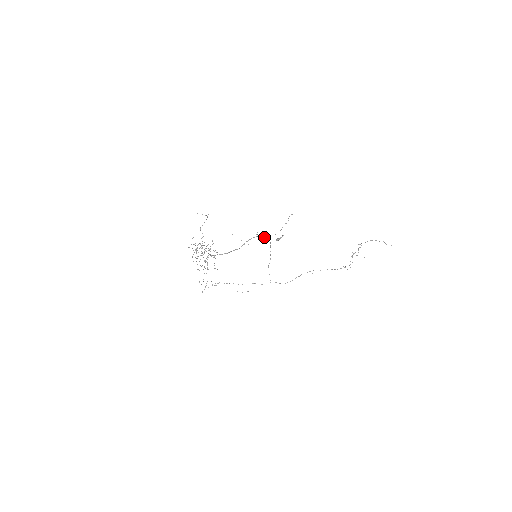
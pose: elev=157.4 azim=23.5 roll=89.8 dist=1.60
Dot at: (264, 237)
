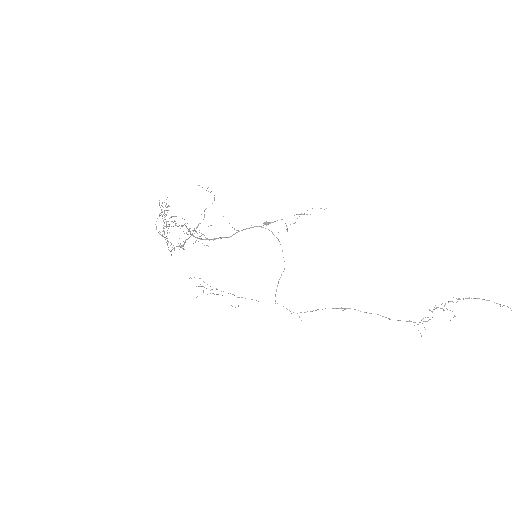
Dot at: (269, 230)
